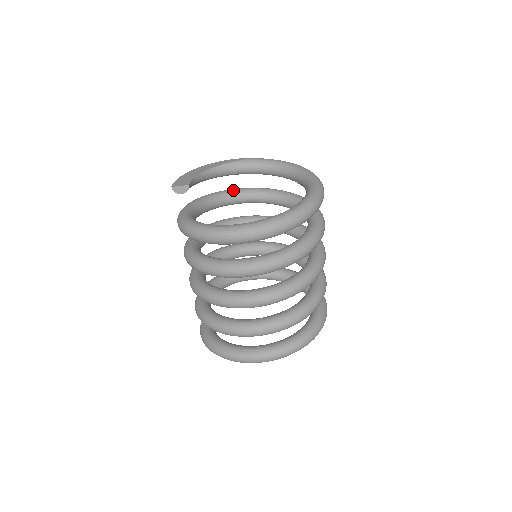
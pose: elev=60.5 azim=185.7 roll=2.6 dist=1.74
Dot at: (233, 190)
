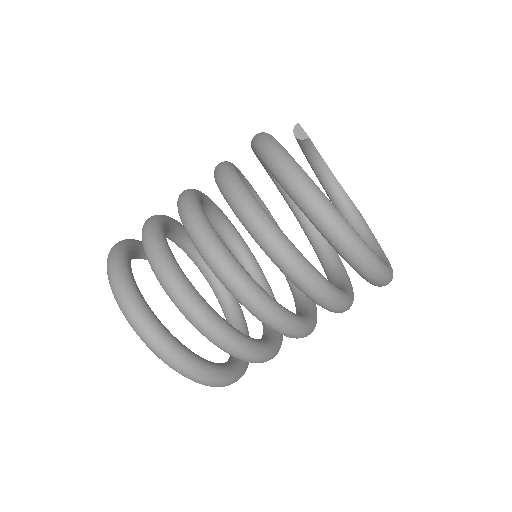
Dot at: occluded
